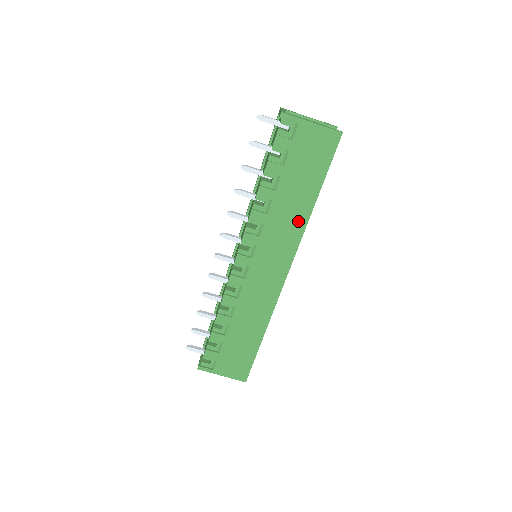
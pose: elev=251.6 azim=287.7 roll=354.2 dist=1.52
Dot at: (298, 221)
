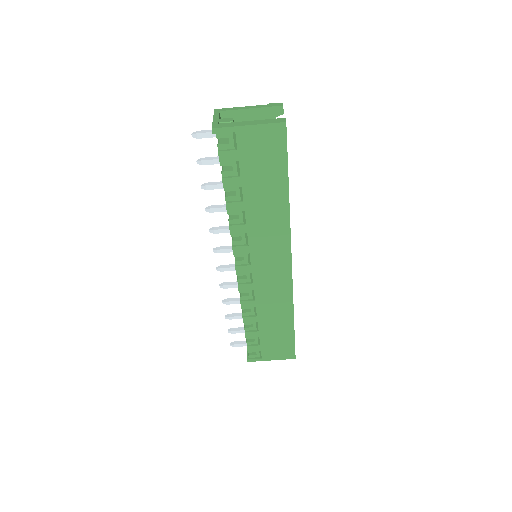
Dot at: (279, 219)
